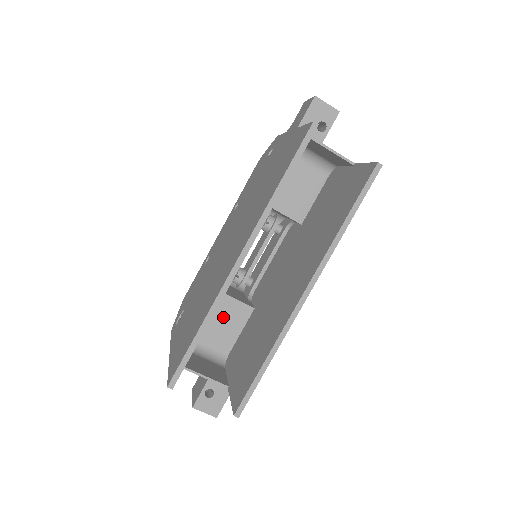
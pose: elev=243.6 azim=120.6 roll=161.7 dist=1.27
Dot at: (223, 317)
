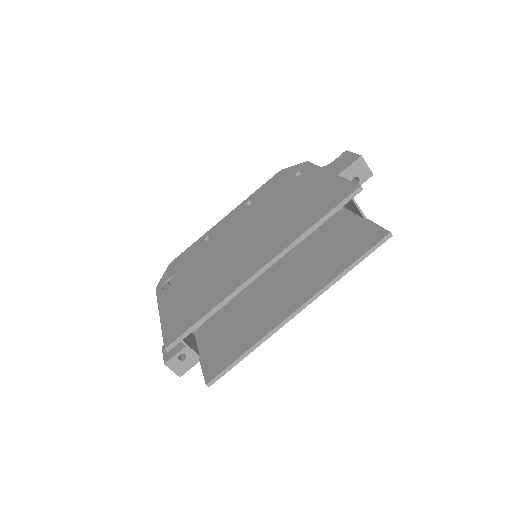
Dot at: occluded
